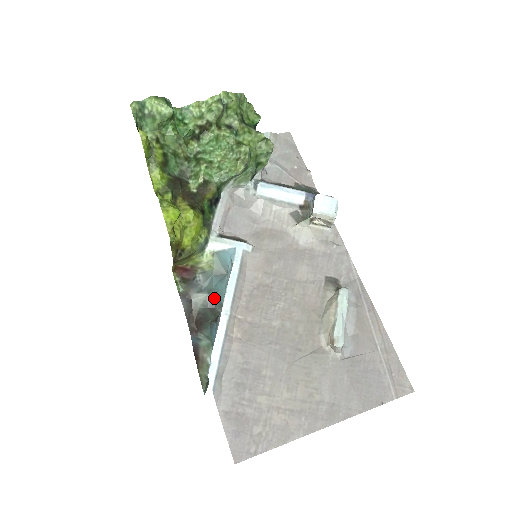
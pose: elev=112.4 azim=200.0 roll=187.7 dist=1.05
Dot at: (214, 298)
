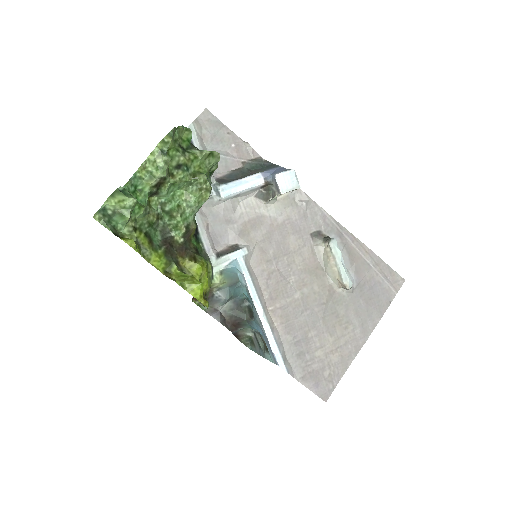
Dot at: (236, 300)
